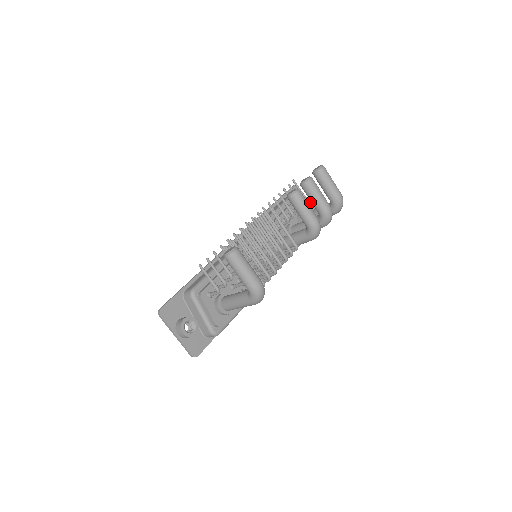
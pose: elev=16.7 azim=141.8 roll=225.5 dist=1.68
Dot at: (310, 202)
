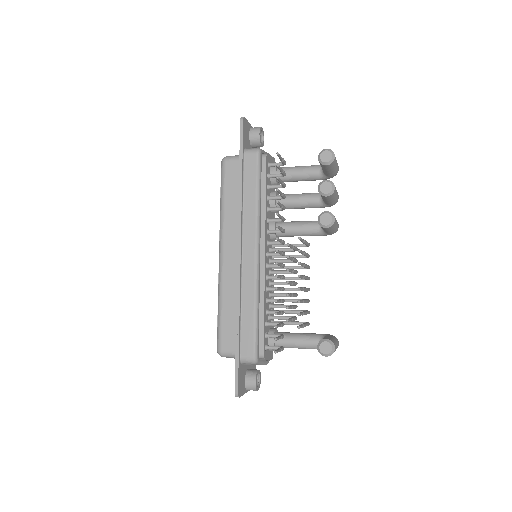
Dot at: (260, 132)
